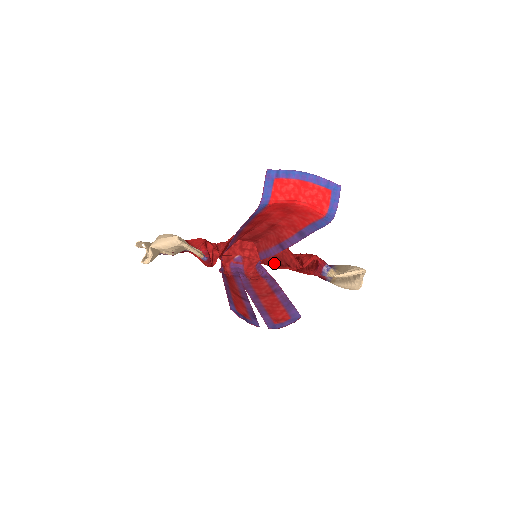
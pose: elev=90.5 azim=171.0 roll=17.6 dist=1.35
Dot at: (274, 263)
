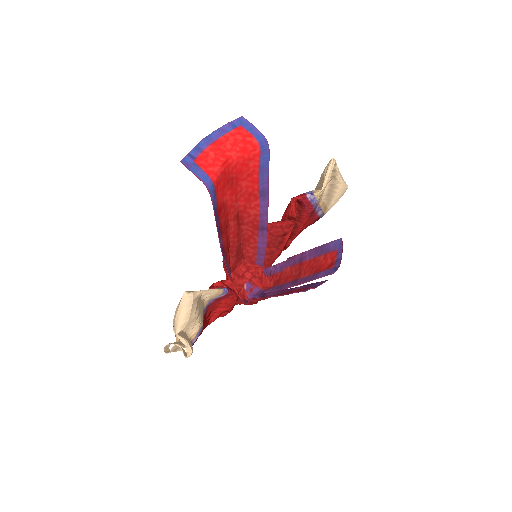
Dot at: (274, 251)
